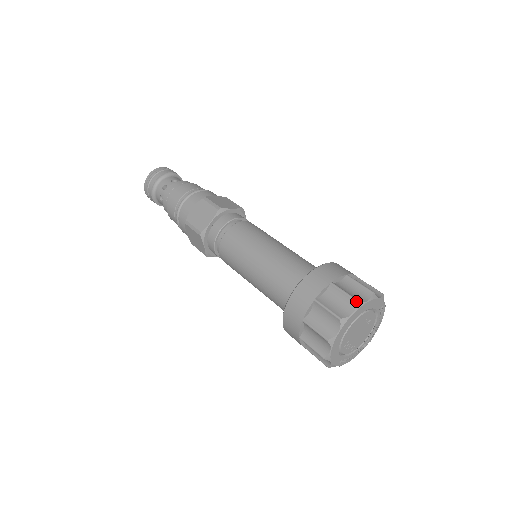
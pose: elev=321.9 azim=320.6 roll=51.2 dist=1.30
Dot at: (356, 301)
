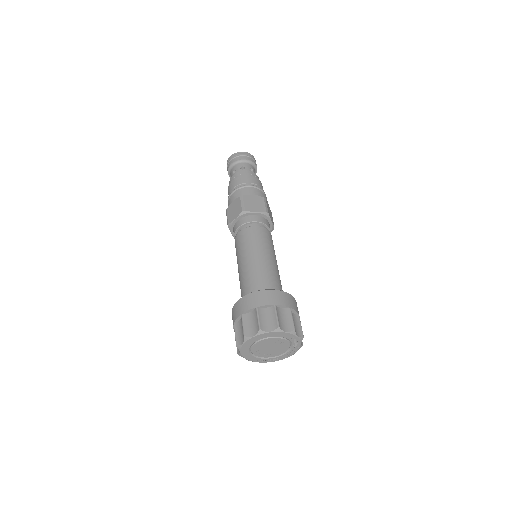
Dot at: (259, 329)
